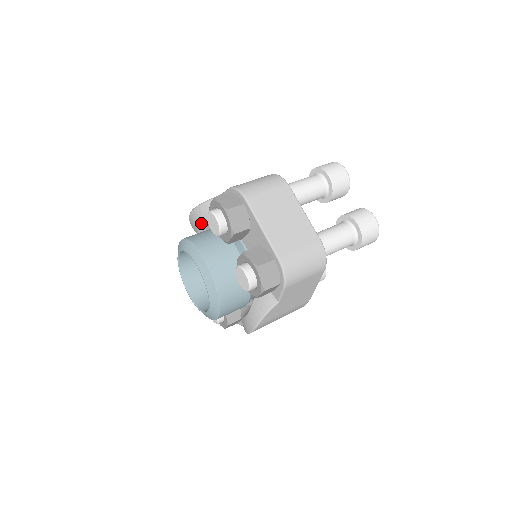
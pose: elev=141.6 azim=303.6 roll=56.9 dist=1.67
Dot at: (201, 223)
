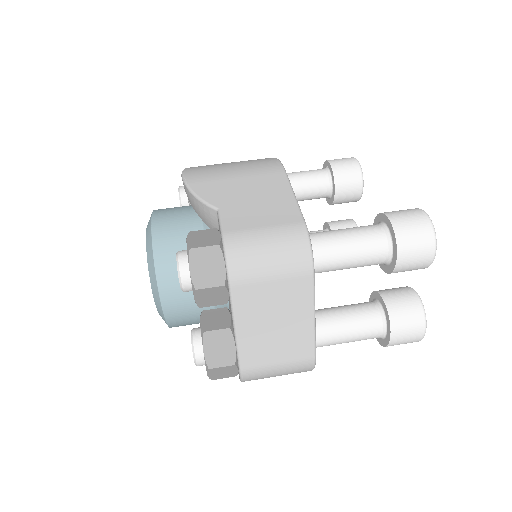
Dot at: occluded
